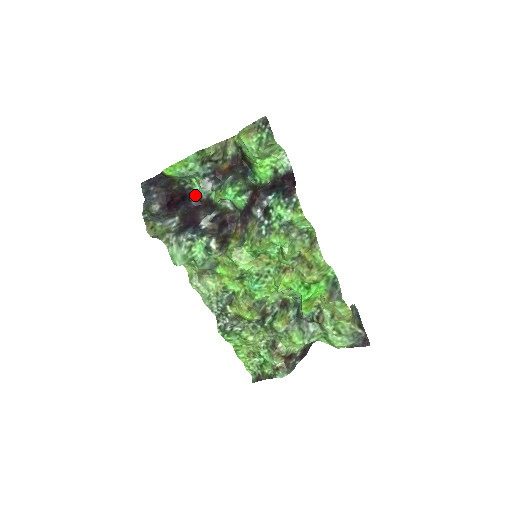
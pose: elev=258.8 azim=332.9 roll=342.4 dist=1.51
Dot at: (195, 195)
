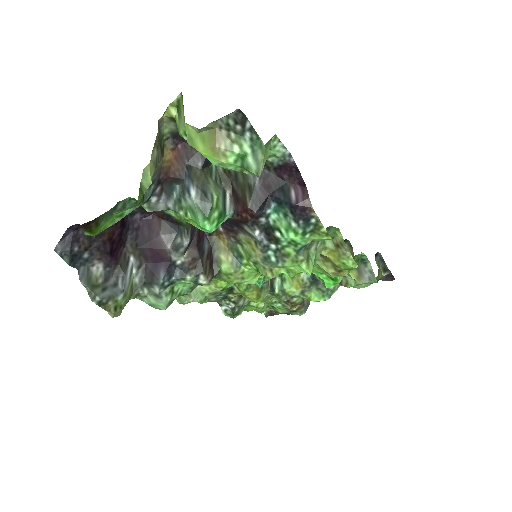
Dot at: occluded
